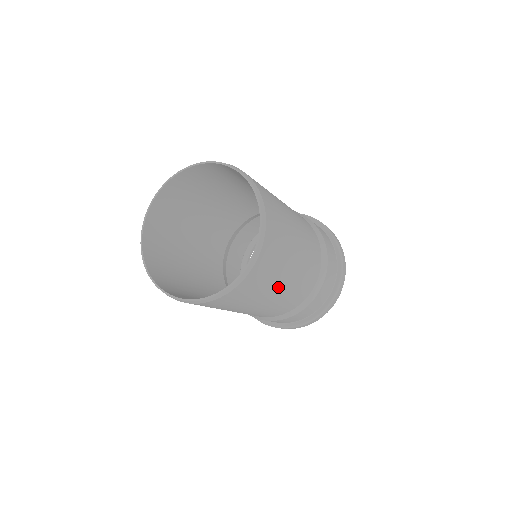
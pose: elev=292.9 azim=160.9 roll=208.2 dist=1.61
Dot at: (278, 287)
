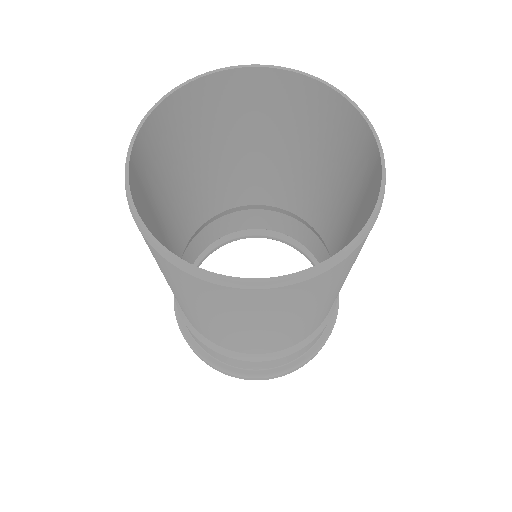
Dot at: occluded
